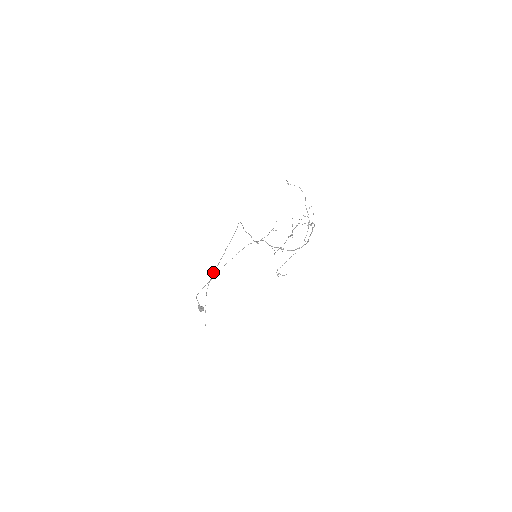
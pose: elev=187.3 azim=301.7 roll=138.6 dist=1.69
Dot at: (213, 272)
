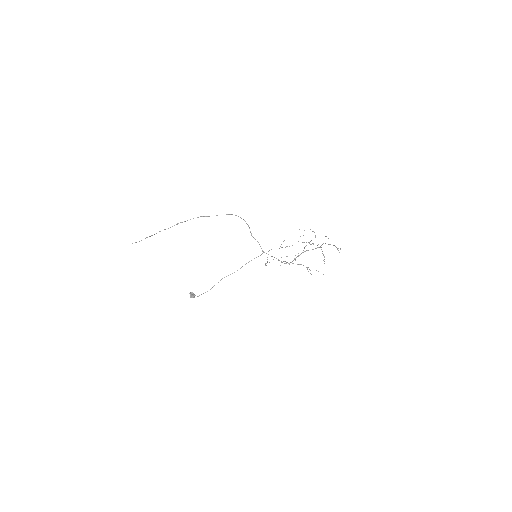
Dot at: occluded
